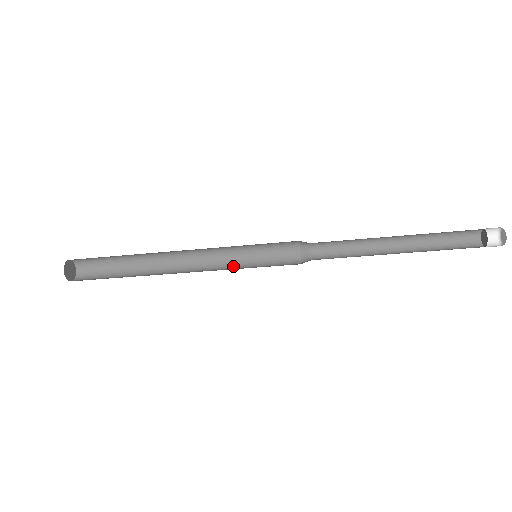
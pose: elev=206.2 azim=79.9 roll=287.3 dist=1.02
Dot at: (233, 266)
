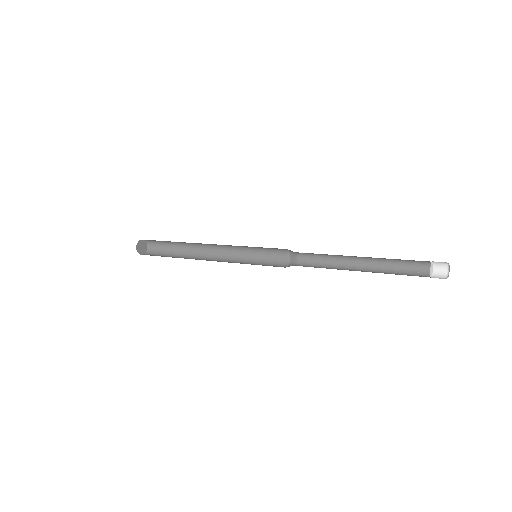
Dot at: (244, 254)
